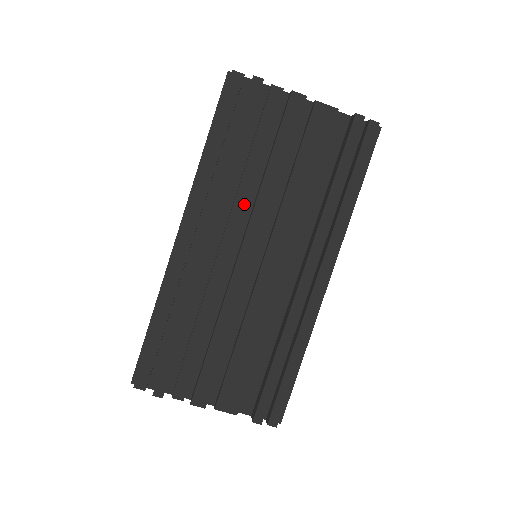
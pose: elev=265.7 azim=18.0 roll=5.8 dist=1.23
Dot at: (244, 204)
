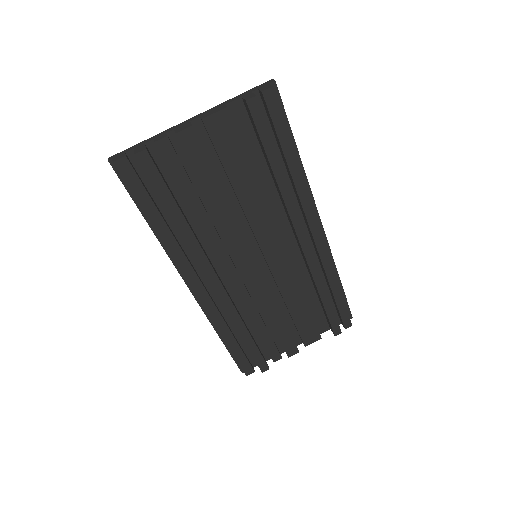
Dot at: (218, 239)
